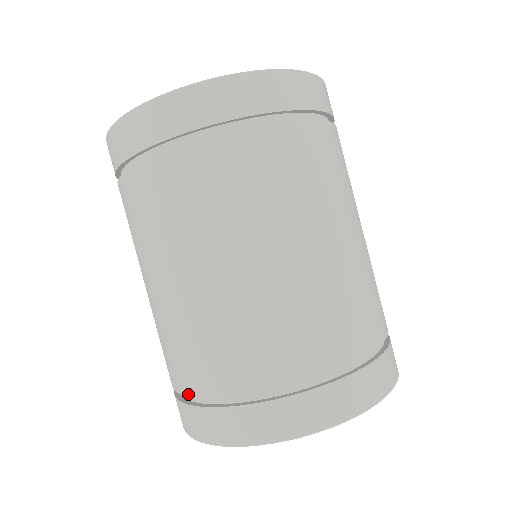
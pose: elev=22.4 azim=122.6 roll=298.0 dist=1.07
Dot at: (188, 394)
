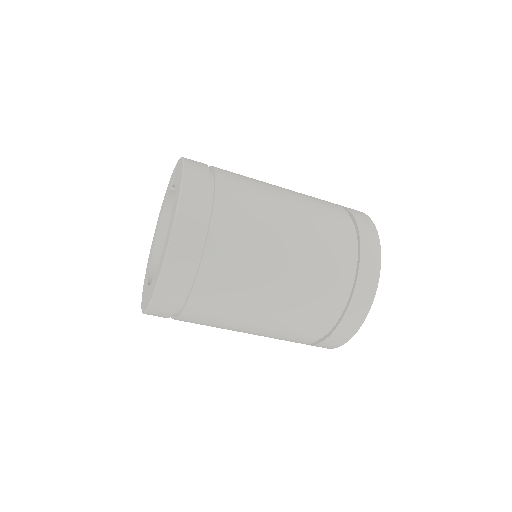
Dot at: occluded
